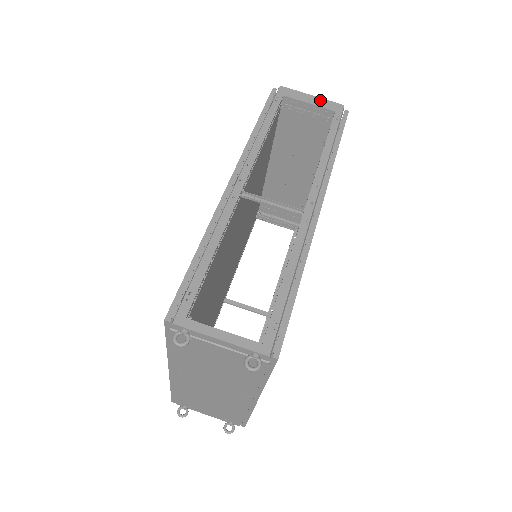
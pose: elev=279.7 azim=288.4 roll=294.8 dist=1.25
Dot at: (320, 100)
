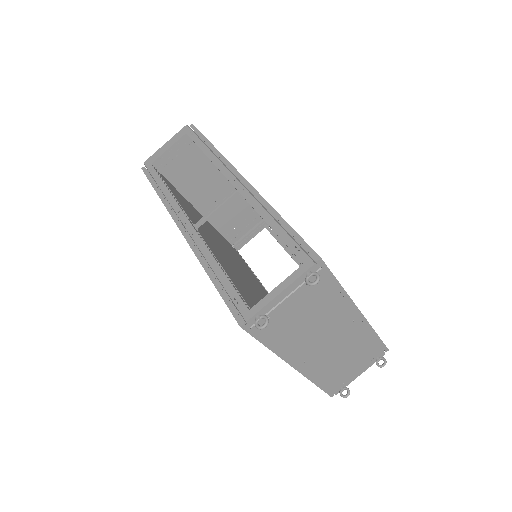
Dot at: (172, 140)
